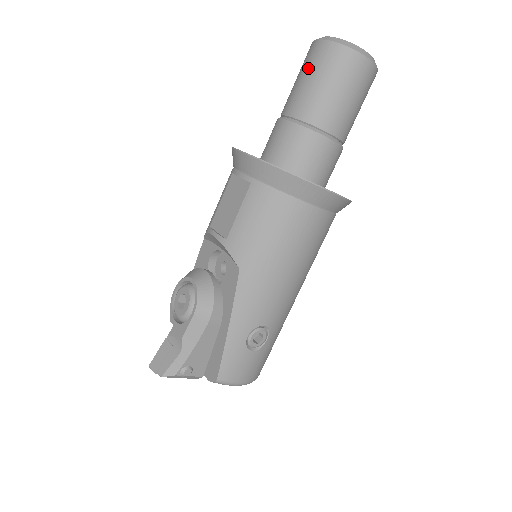
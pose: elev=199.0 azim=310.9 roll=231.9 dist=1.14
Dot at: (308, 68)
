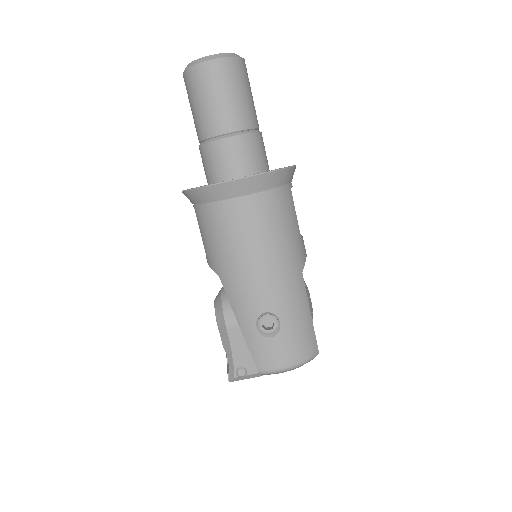
Dot at: occluded
